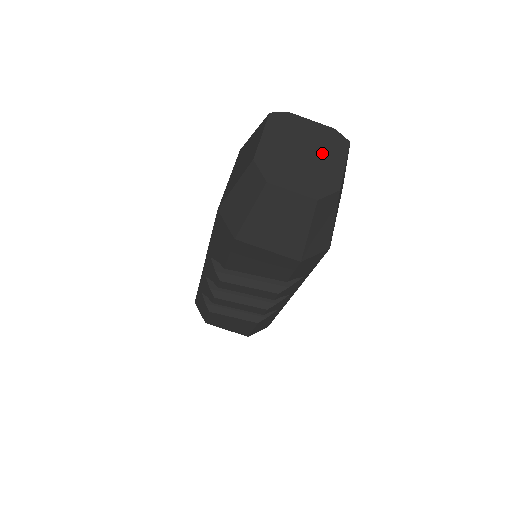
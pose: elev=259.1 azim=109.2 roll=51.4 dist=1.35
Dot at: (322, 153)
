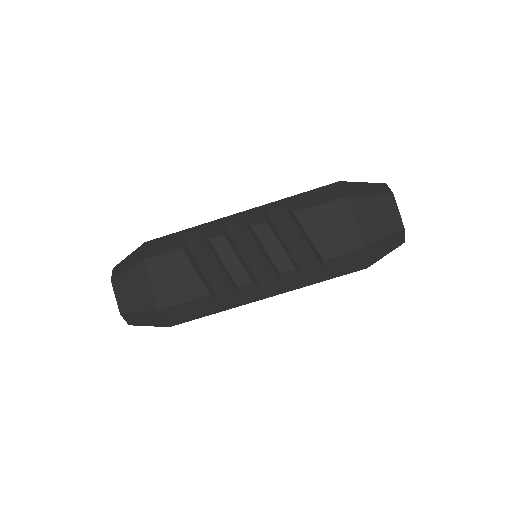
Dot at: occluded
